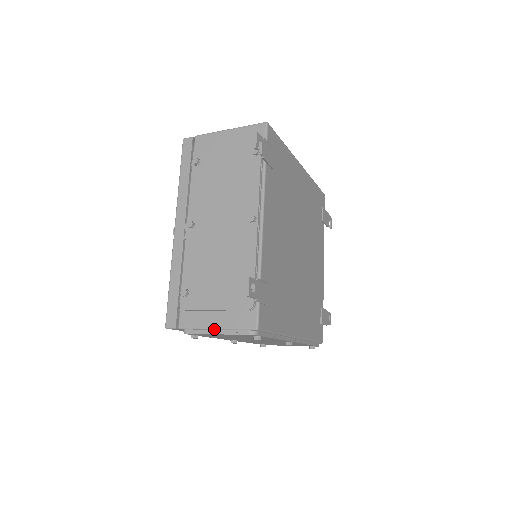
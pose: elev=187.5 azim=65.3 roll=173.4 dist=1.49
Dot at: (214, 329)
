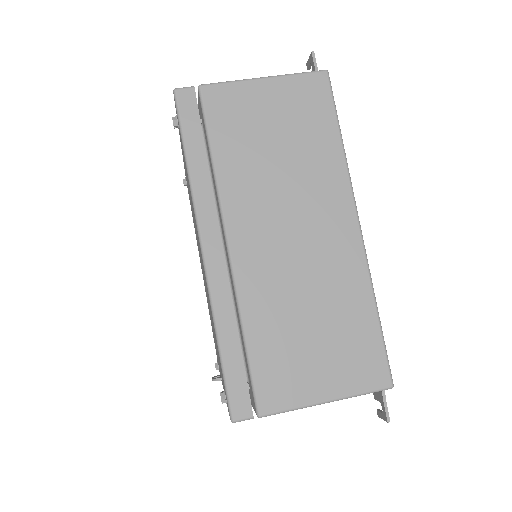
Dot at: occluded
